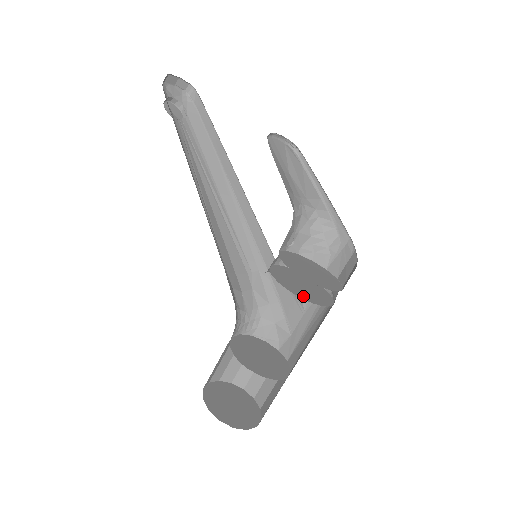
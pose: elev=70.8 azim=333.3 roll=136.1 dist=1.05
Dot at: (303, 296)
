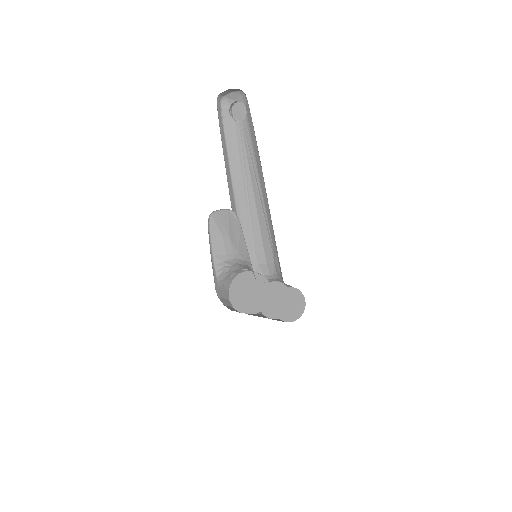
Dot at: occluded
